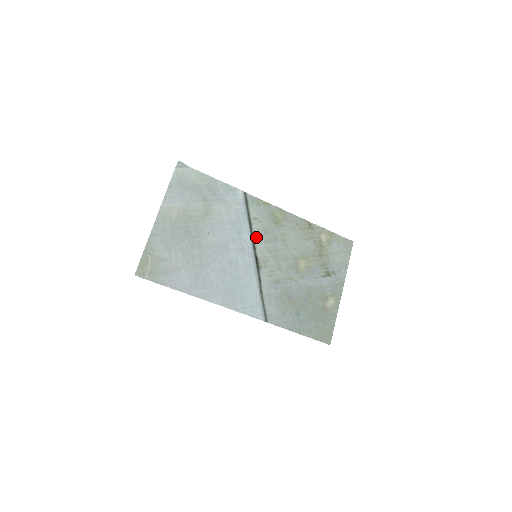
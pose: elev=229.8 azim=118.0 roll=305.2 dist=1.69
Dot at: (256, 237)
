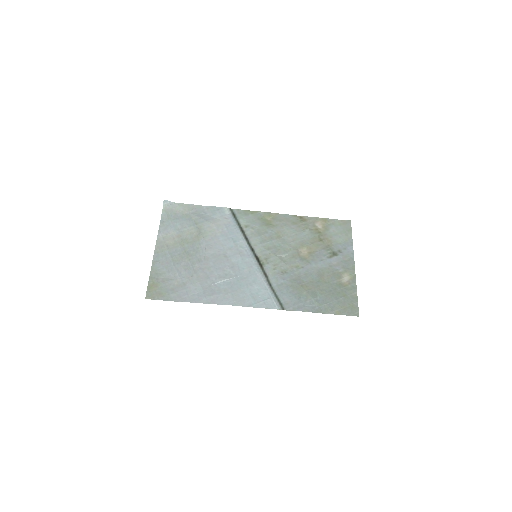
Dot at: (251, 241)
